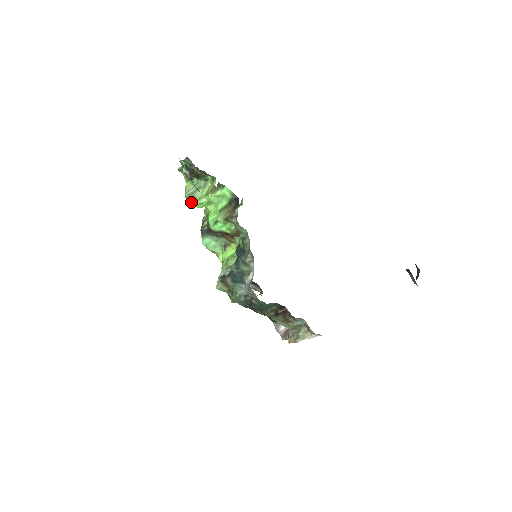
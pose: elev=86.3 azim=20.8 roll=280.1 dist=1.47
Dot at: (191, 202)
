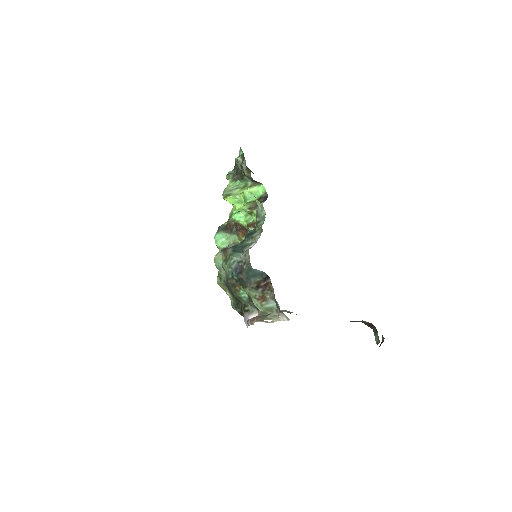
Dot at: (226, 195)
